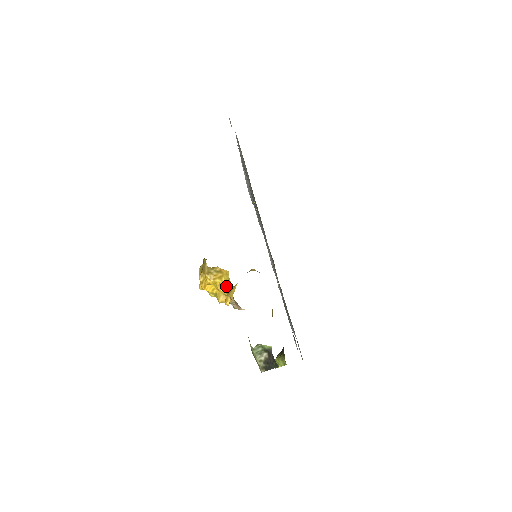
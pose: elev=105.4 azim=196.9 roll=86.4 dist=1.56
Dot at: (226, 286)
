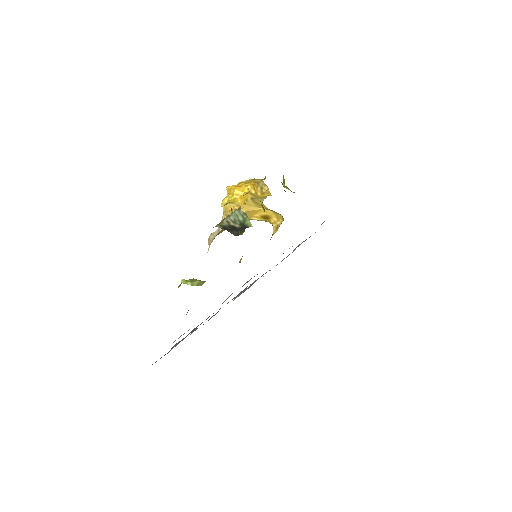
Dot at: (257, 197)
